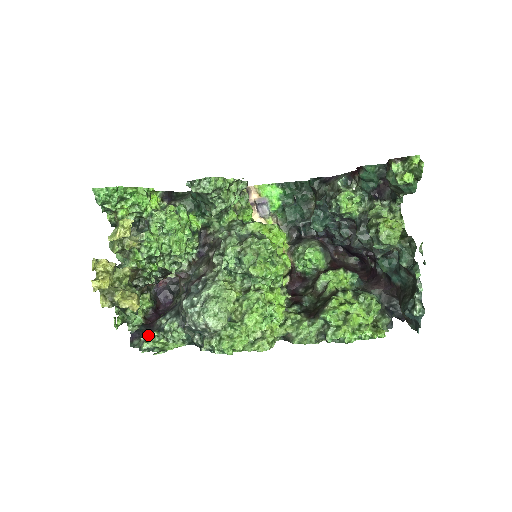
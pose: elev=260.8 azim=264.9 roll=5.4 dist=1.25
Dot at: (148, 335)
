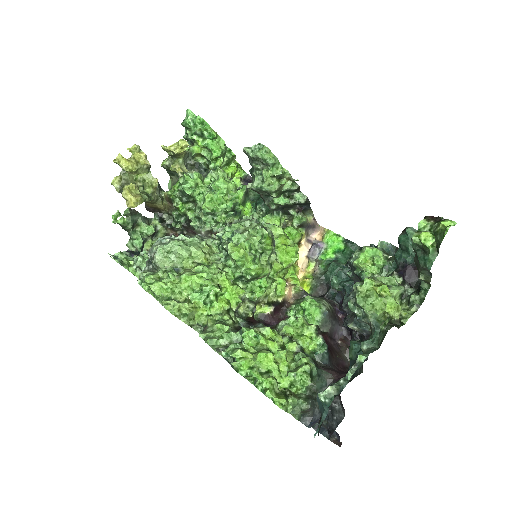
Dot at: (130, 254)
